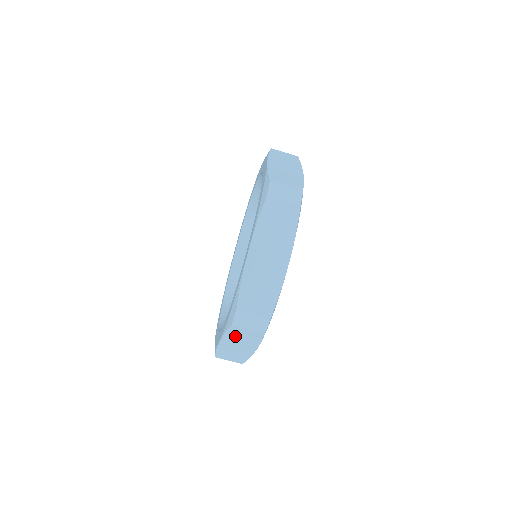
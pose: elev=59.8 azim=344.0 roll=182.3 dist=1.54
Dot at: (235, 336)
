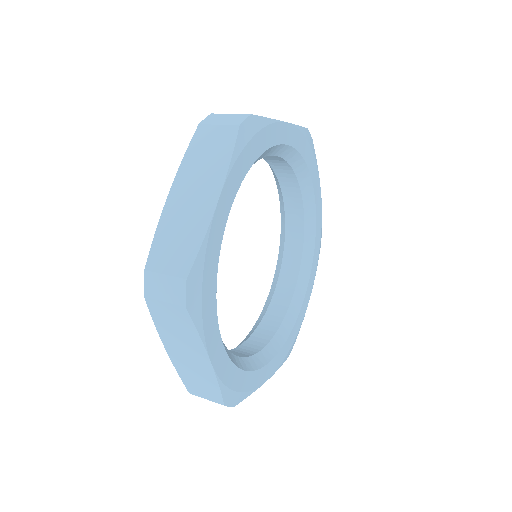
Dot at: occluded
